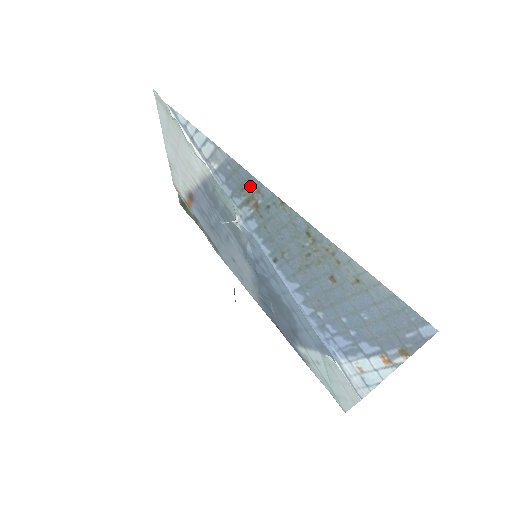
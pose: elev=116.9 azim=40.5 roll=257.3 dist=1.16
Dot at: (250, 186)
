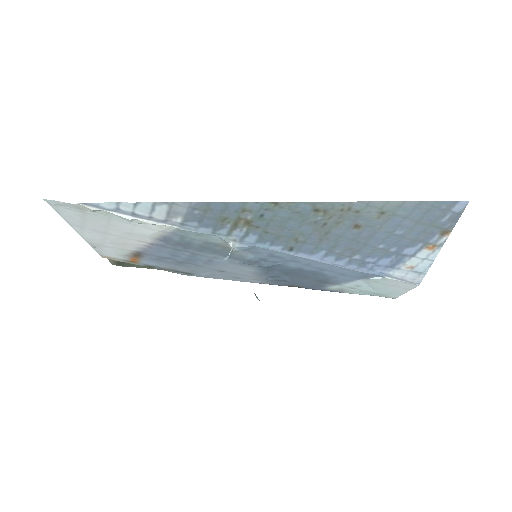
Dot at: (231, 212)
